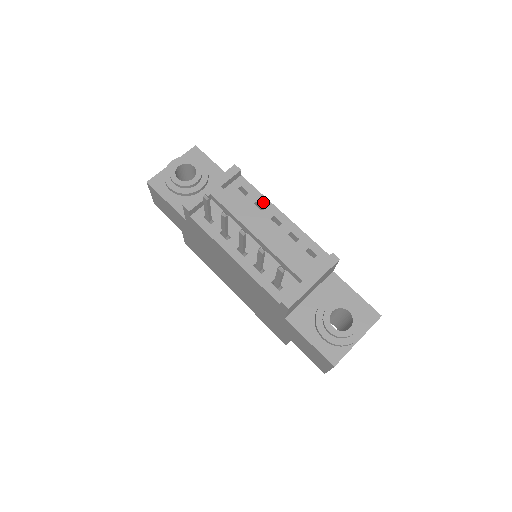
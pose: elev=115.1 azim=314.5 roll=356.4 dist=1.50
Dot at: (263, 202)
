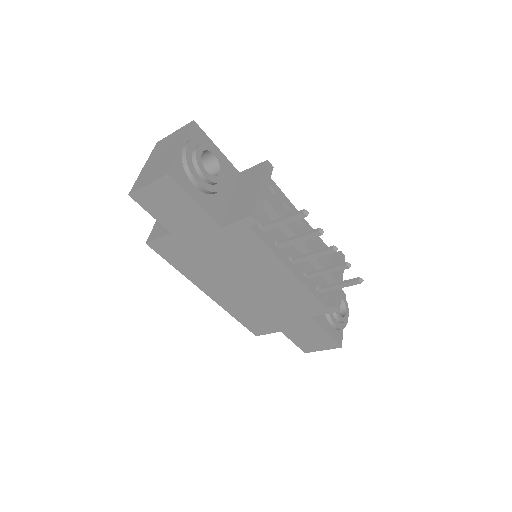
Dot at: (287, 203)
